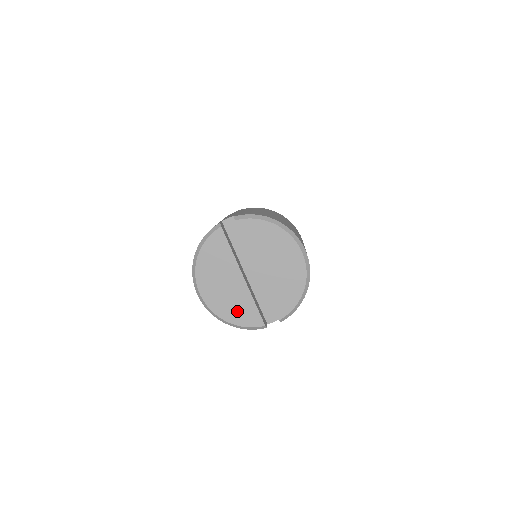
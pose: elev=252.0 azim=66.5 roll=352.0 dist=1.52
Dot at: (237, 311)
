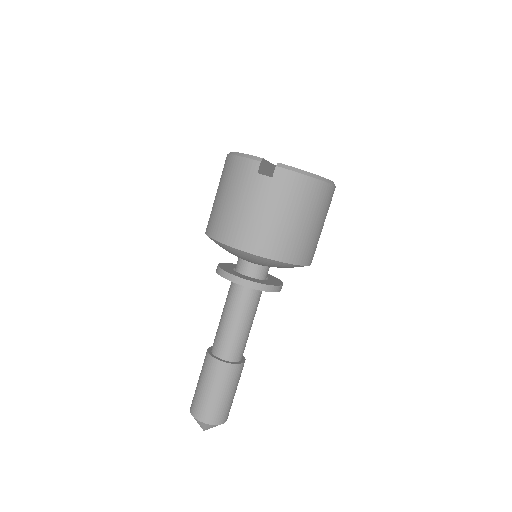
Dot at: occluded
